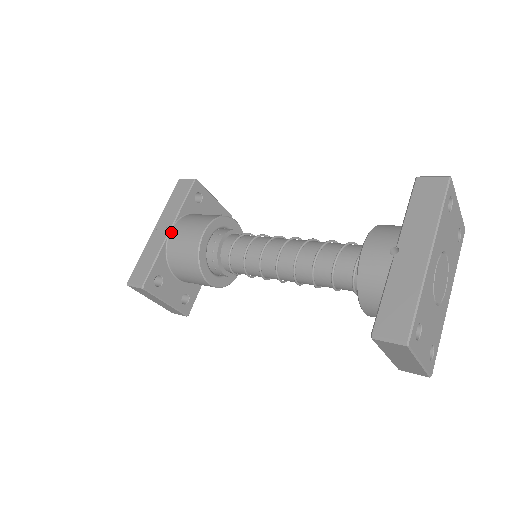
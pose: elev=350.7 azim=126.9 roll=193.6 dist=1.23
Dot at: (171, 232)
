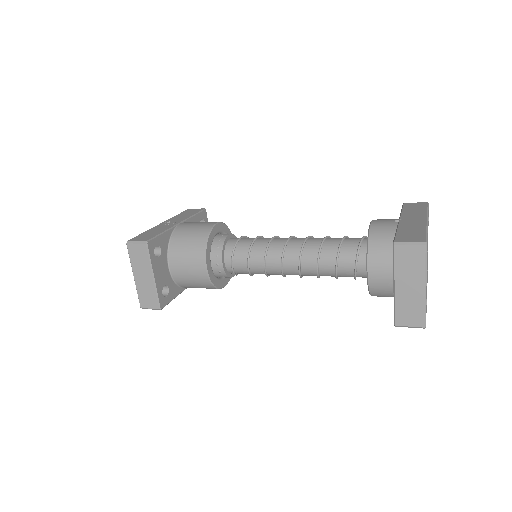
Dot at: (181, 224)
